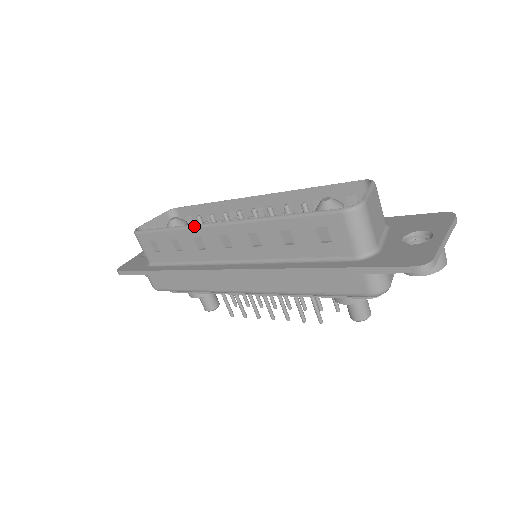
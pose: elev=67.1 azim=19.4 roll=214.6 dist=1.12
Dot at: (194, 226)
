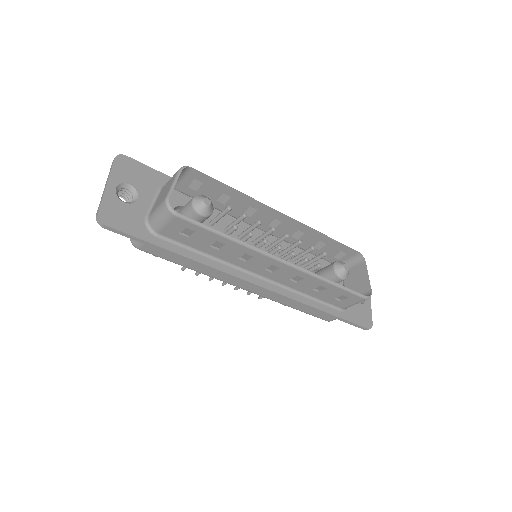
Dot at: (258, 251)
